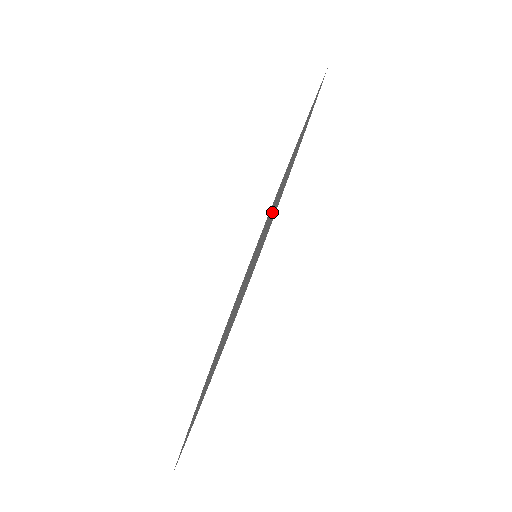
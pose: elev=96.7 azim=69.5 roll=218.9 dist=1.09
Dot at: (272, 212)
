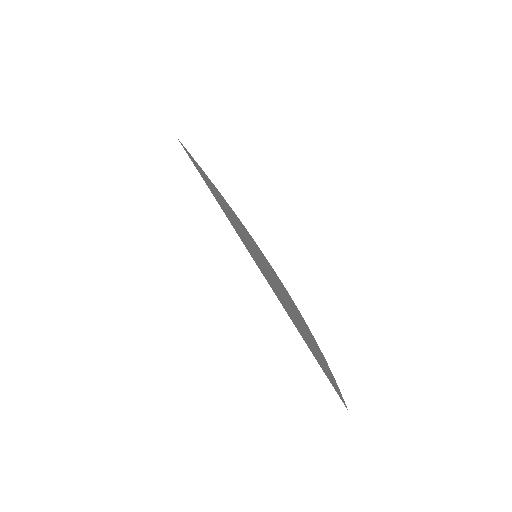
Dot at: occluded
